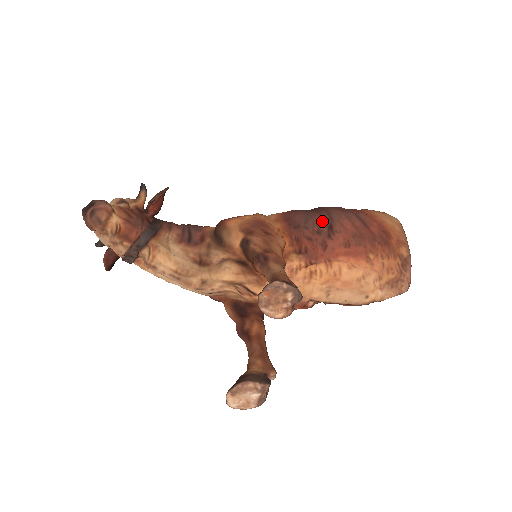
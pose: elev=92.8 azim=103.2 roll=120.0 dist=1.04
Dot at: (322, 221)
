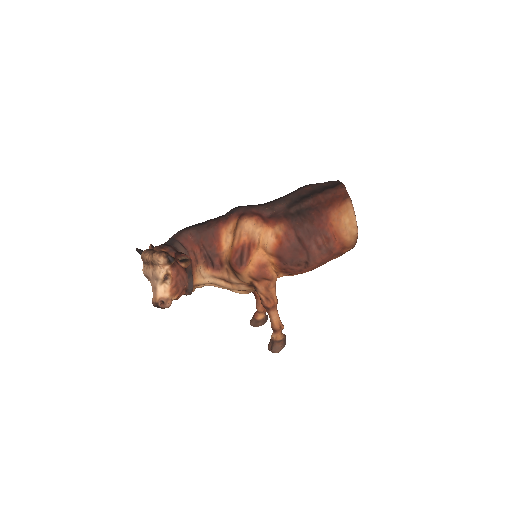
Dot at: (302, 261)
